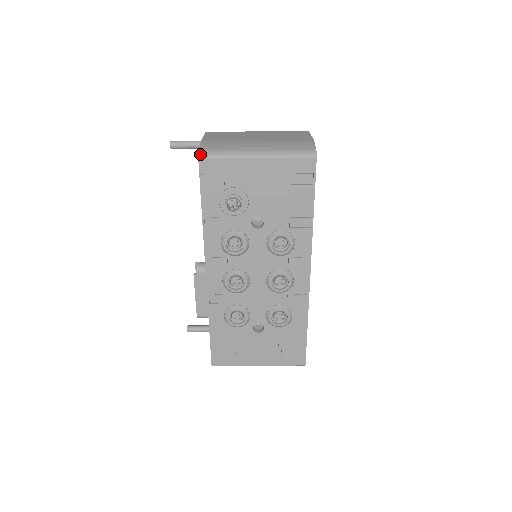
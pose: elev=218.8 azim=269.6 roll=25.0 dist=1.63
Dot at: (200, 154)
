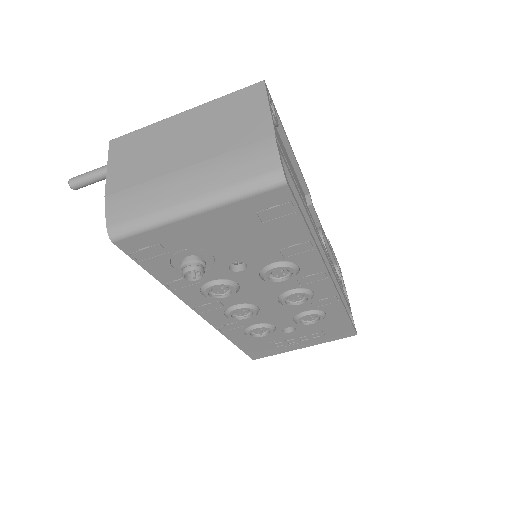
Dot at: (111, 236)
